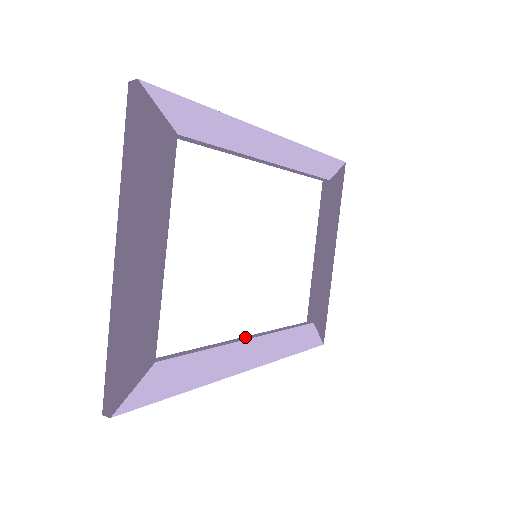
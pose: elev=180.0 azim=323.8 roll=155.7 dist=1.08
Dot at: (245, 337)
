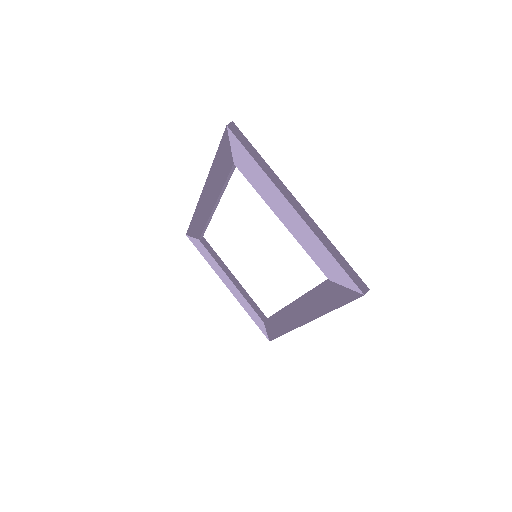
Dot at: (292, 303)
